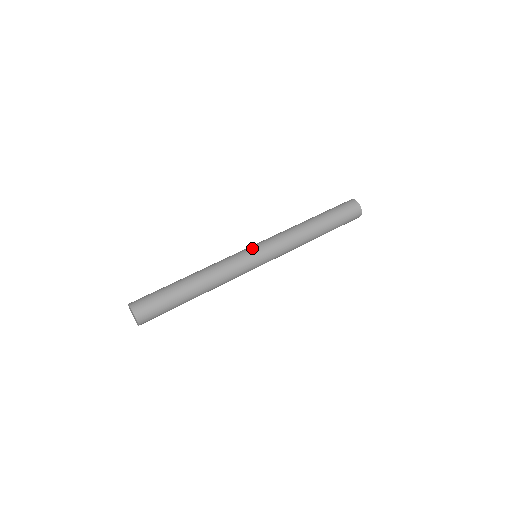
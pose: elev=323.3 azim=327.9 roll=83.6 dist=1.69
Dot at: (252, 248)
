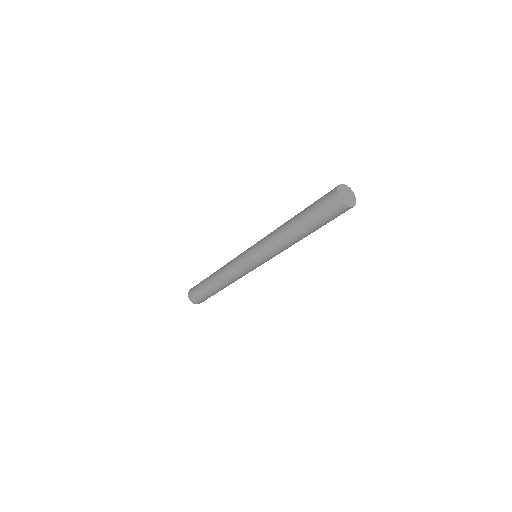
Dot at: (246, 250)
